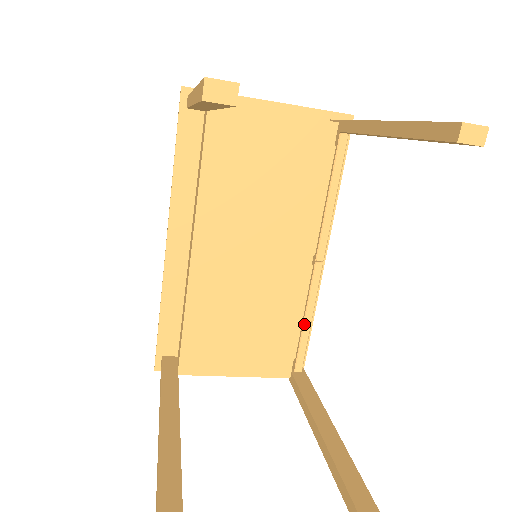
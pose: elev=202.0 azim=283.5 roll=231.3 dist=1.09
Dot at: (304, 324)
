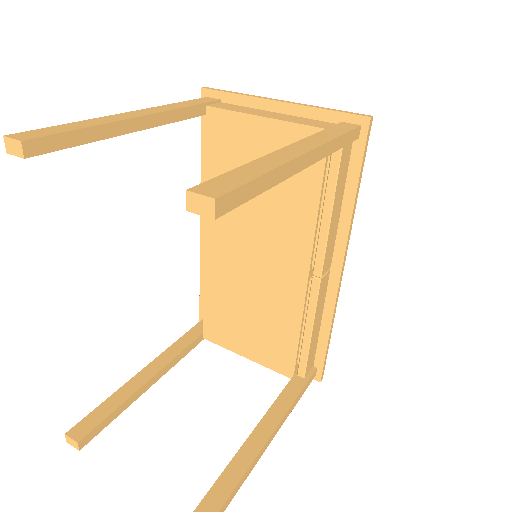
Dot at: (304, 334)
